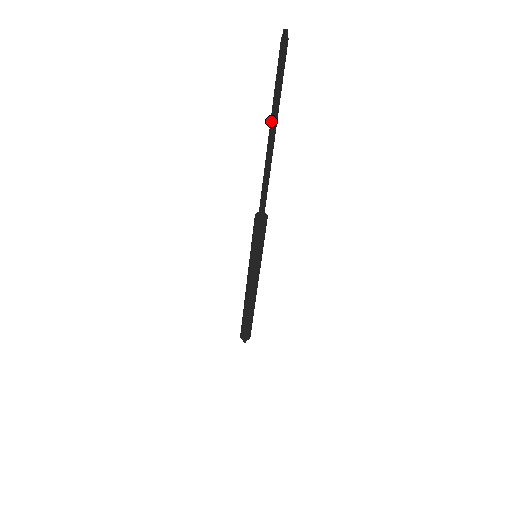
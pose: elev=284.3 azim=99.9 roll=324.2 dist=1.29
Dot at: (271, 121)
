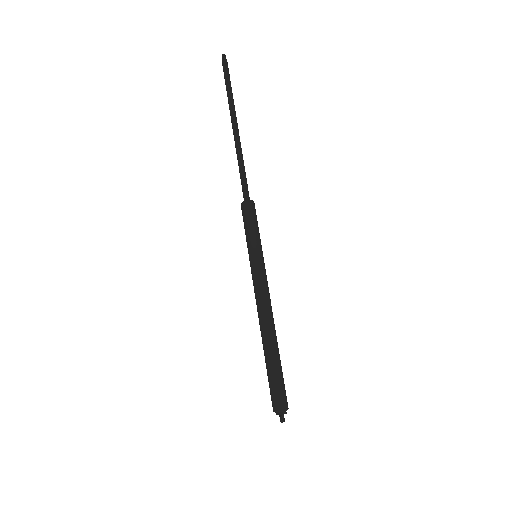
Dot at: (231, 112)
